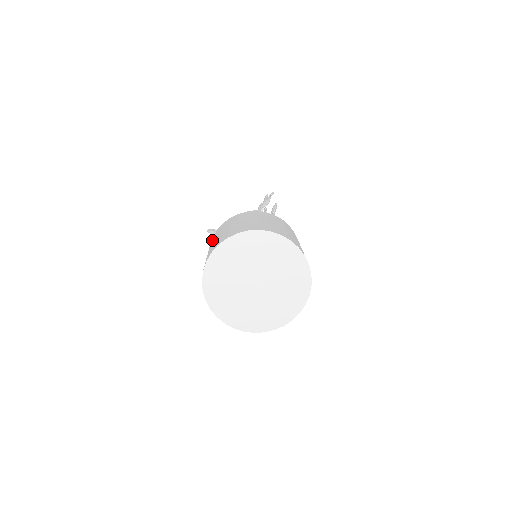
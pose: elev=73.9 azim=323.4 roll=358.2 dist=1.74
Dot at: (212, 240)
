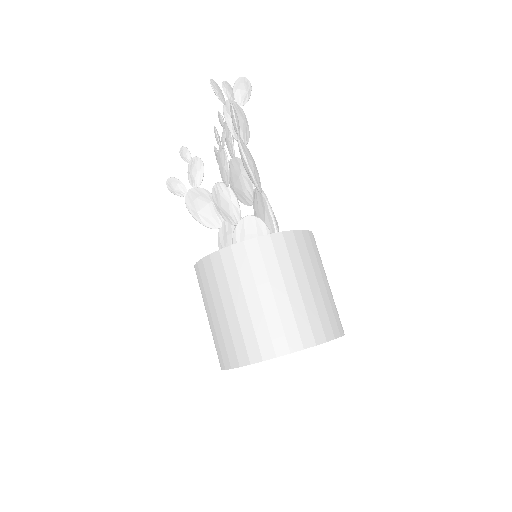
Dot at: occluded
